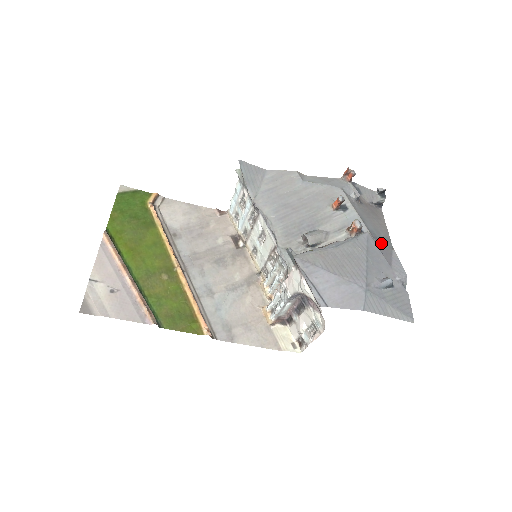
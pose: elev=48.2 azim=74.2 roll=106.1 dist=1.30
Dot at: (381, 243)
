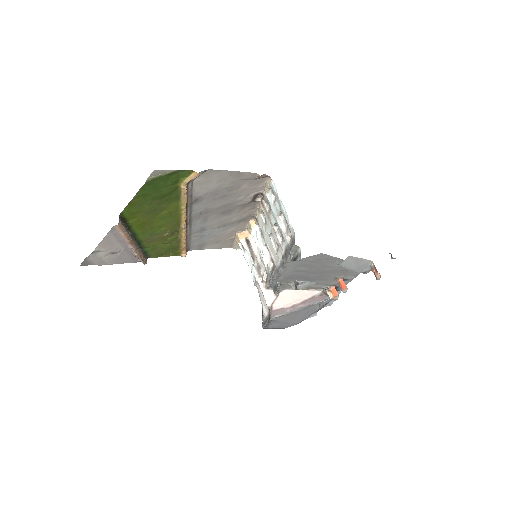
Dot at: occluded
